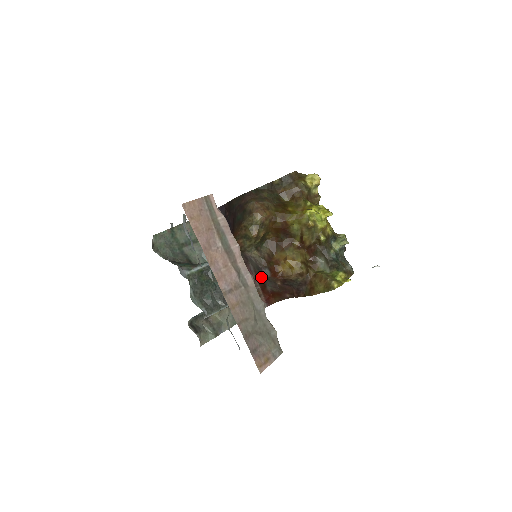
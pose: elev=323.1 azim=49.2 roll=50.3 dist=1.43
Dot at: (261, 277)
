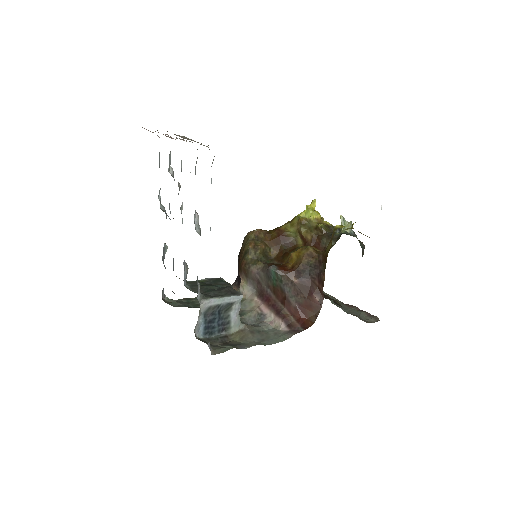
Dot at: (278, 290)
